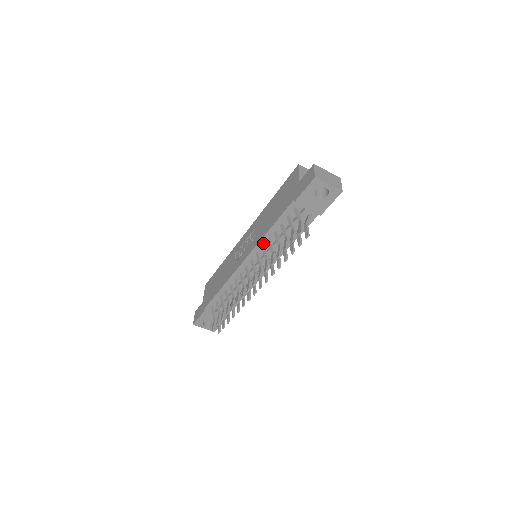
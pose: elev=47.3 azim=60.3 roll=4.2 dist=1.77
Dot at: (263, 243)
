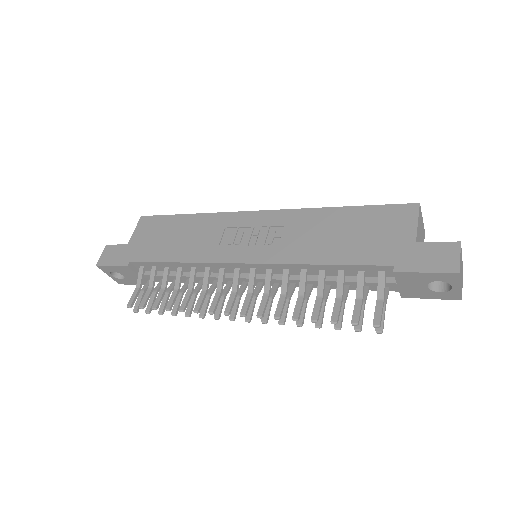
Dot at: (292, 267)
